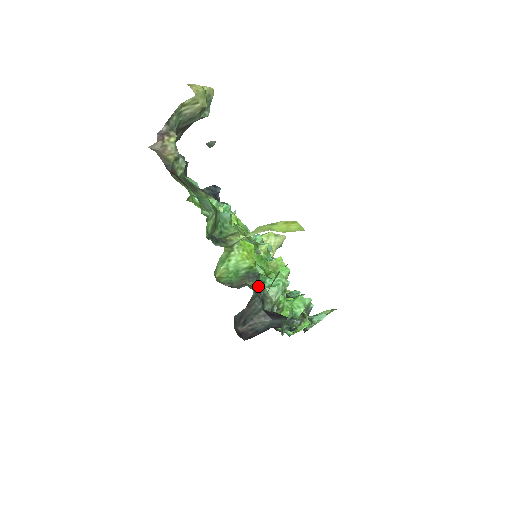
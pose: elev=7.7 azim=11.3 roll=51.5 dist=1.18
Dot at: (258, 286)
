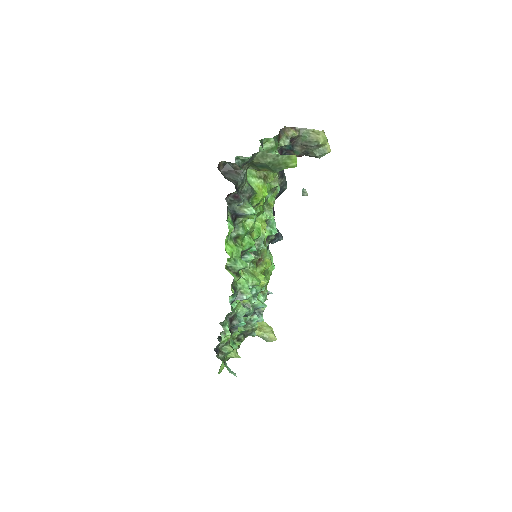
Dot at: (247, 192)
